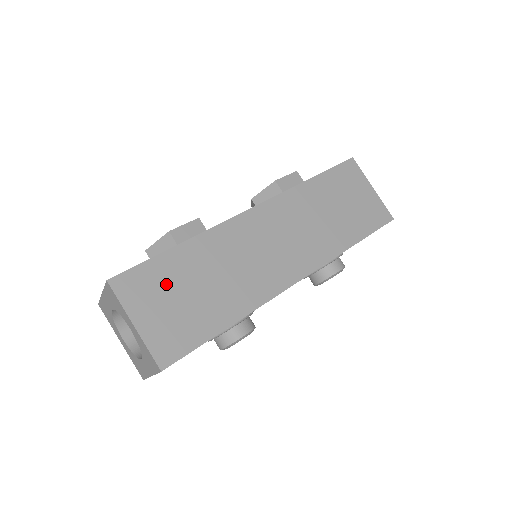
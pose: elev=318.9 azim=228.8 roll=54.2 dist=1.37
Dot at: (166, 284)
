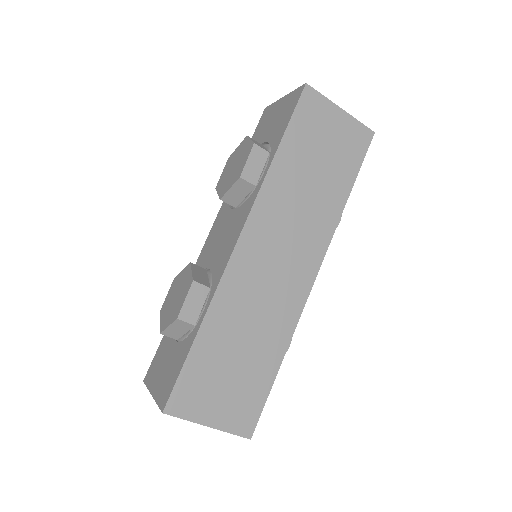
Dot at: (211, 375)
